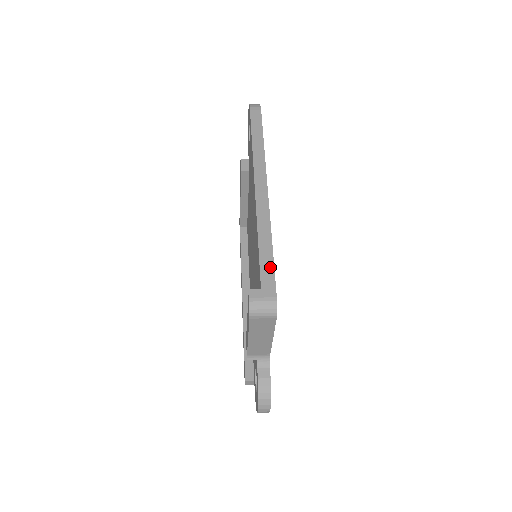
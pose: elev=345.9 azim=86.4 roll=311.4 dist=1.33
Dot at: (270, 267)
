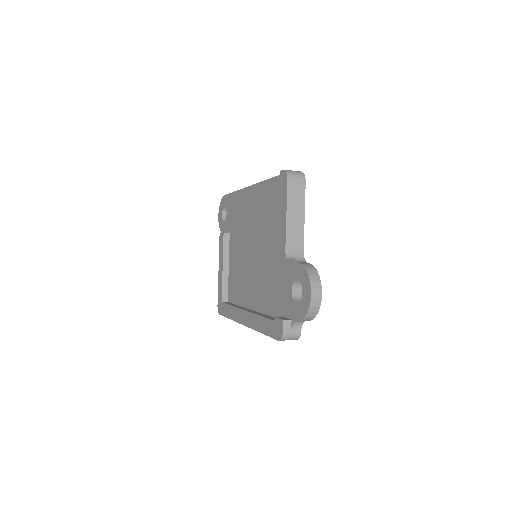
Dot at: occluded
